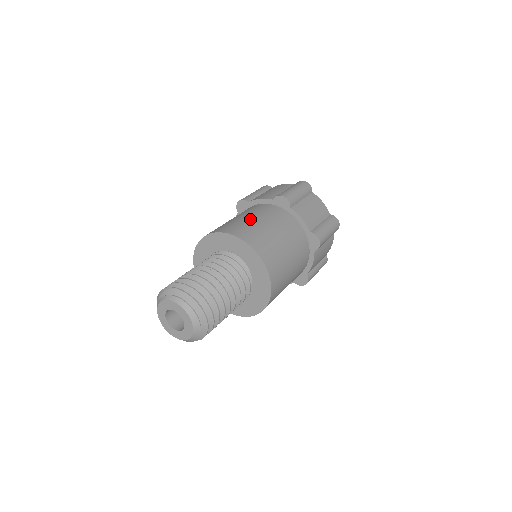
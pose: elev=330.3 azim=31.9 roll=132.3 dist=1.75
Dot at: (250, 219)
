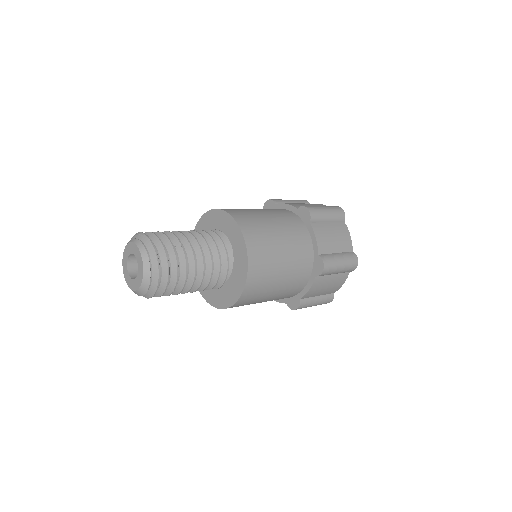
Dot at: (261, 213)
